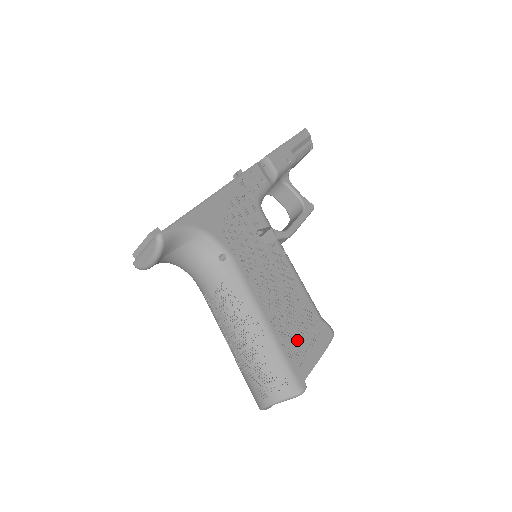
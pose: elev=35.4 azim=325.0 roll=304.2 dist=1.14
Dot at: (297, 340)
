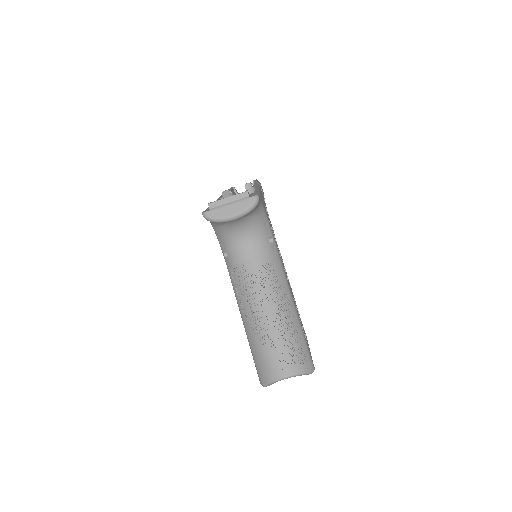
Dot at: (303, 330)
